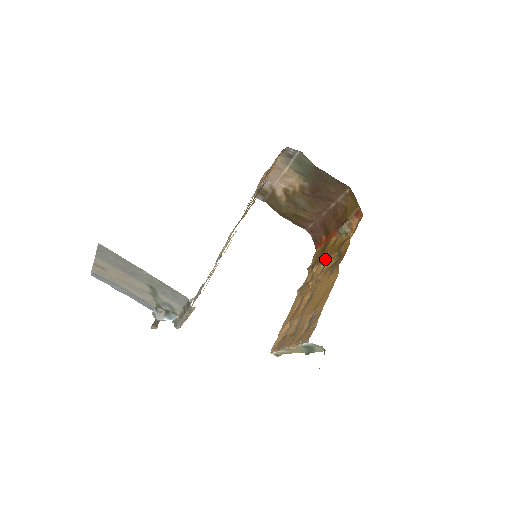
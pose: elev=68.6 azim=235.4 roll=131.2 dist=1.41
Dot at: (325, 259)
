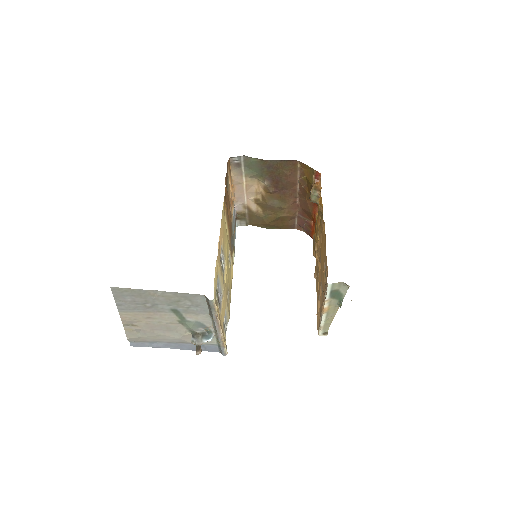
Dot at: (317, 231)
